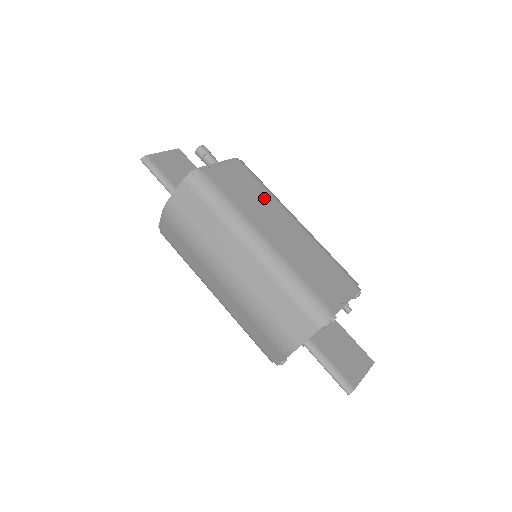
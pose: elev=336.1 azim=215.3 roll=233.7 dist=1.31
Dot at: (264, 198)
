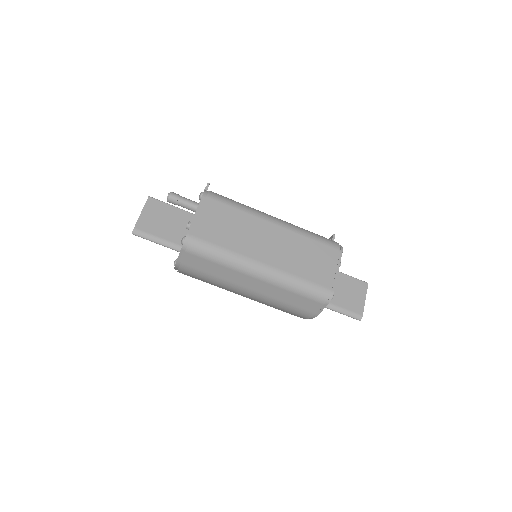
Dot at: (244, 221)
